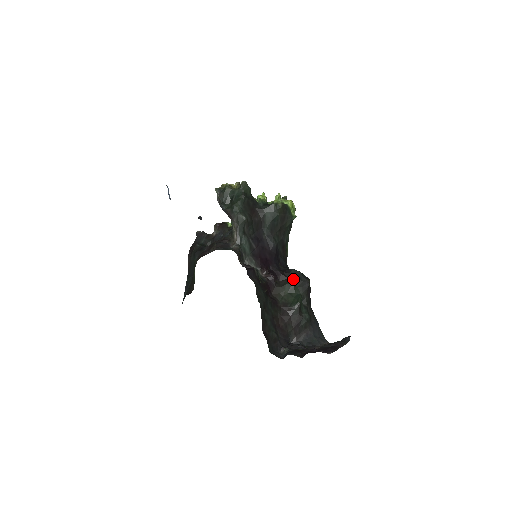
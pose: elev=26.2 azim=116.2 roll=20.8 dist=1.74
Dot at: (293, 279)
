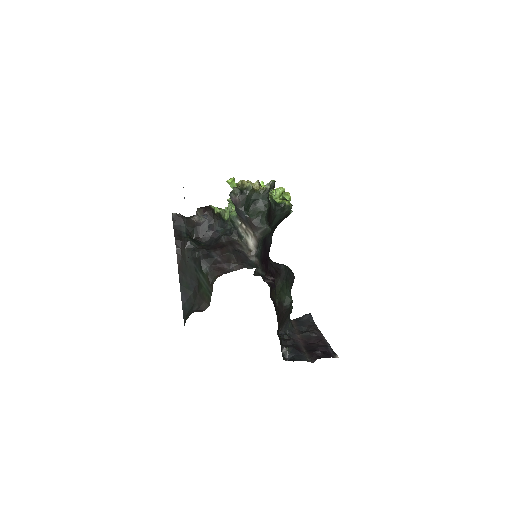
Dot at: (285, 276)
